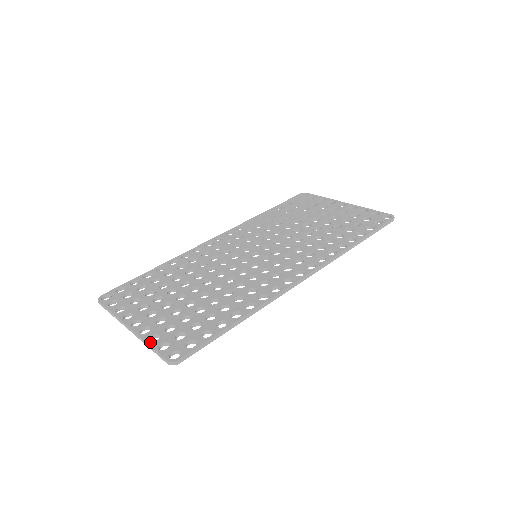
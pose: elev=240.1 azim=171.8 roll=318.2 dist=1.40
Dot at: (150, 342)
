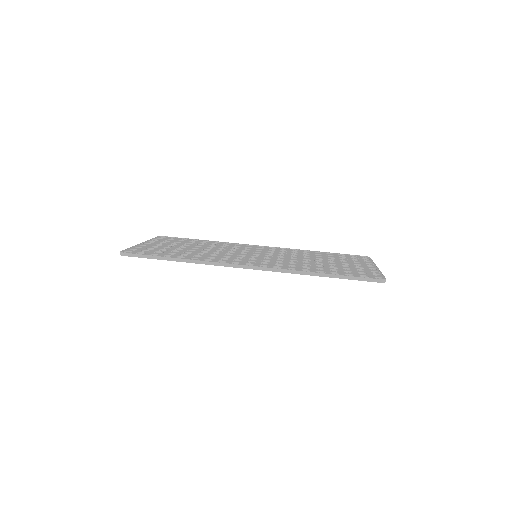
Dot at: (133, 247)
